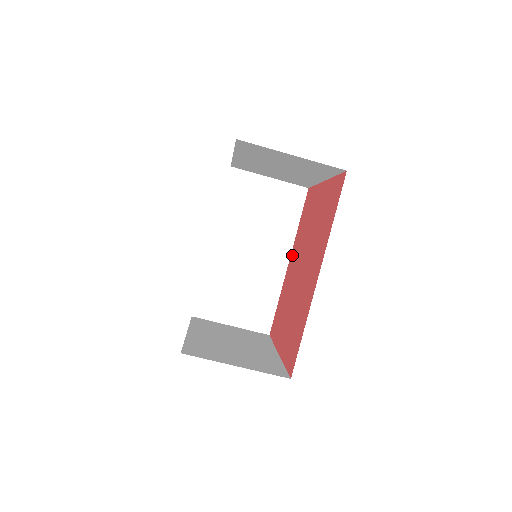
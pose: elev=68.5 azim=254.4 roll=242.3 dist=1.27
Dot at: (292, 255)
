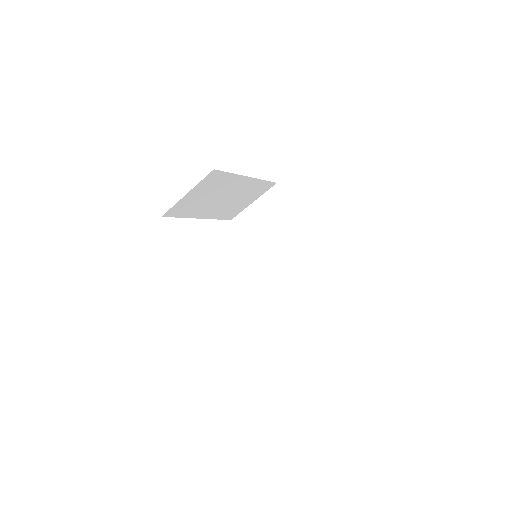
Dot at: occluded
